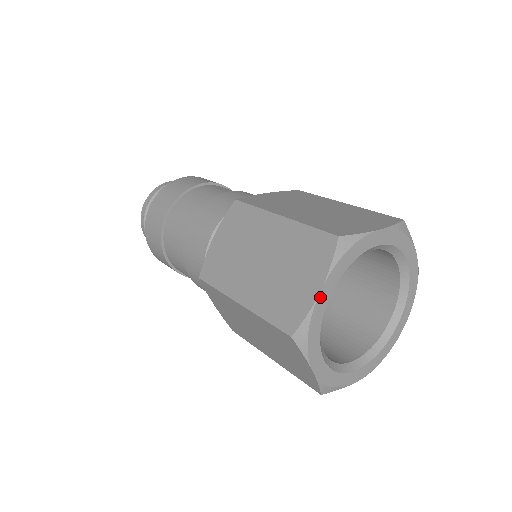
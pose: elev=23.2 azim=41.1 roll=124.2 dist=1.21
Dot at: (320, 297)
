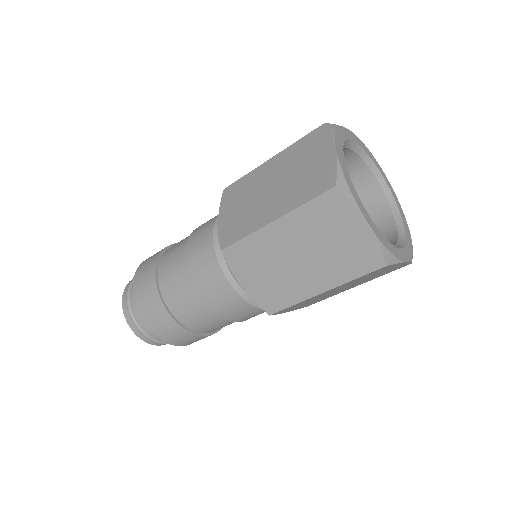
Dot at: (338, 155)
